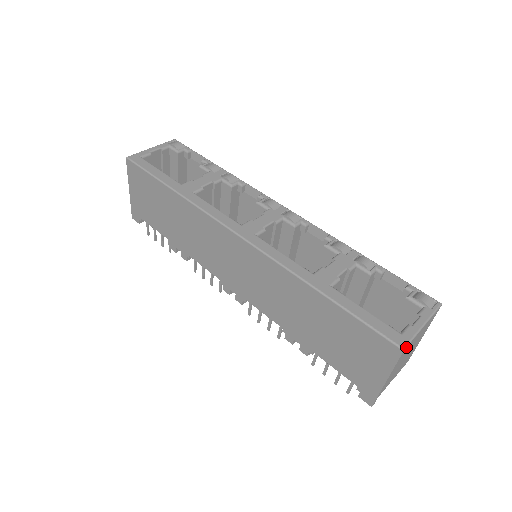
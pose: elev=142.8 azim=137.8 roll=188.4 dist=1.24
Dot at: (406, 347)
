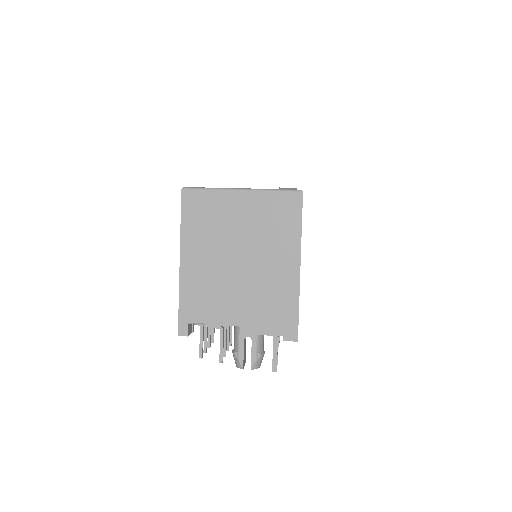
Dot at: (190, 189)
